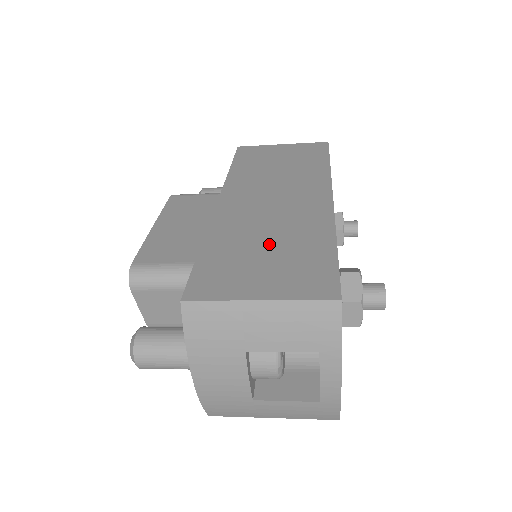
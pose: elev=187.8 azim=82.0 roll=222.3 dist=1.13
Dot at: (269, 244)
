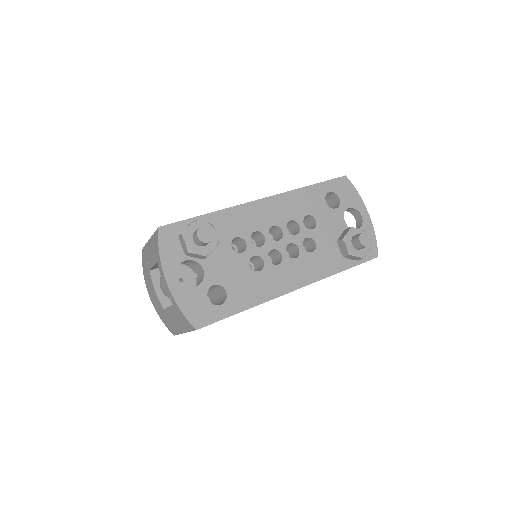
Dot at: occluded
